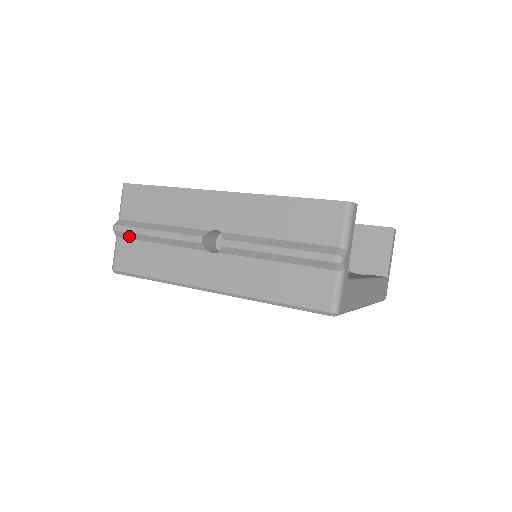
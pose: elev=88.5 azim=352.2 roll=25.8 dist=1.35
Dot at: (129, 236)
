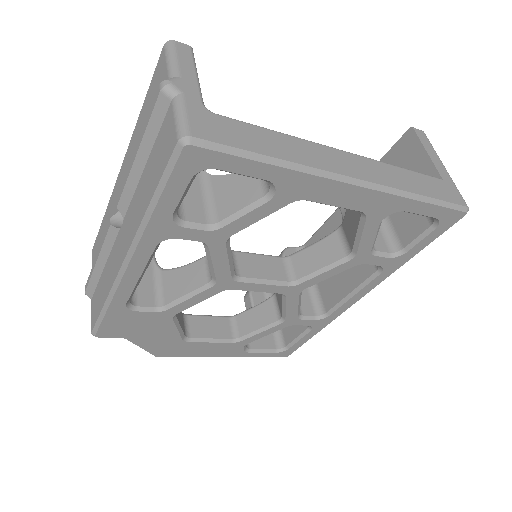
Dot at: (92, 287)
